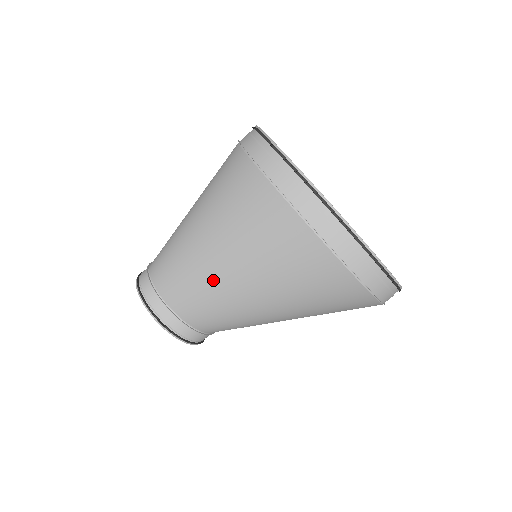
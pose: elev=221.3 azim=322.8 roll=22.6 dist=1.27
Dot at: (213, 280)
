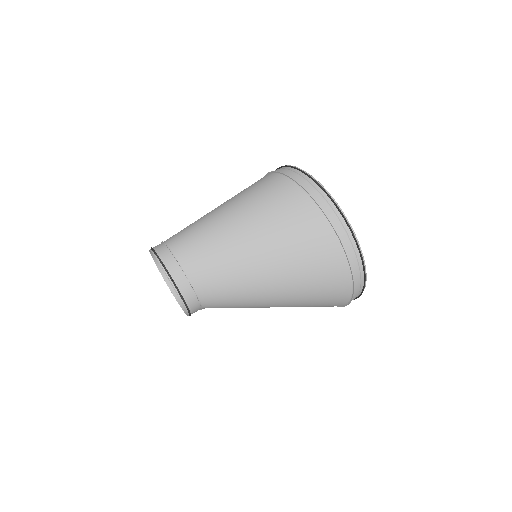
Dot at: (248, 270)
